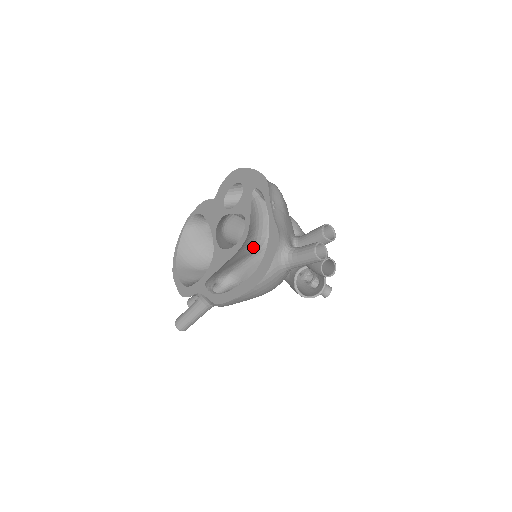
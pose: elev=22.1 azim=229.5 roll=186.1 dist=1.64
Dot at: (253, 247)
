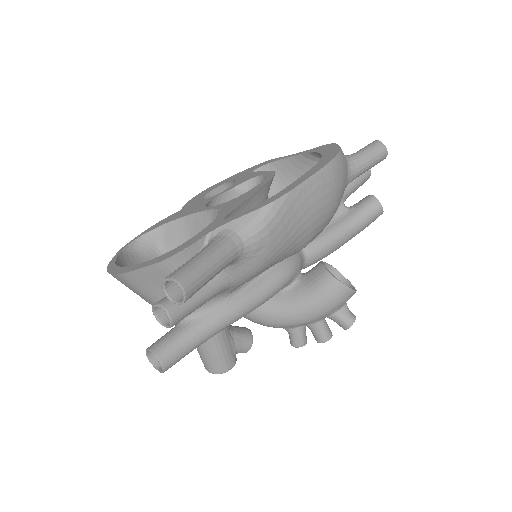
Dot at: occluded
